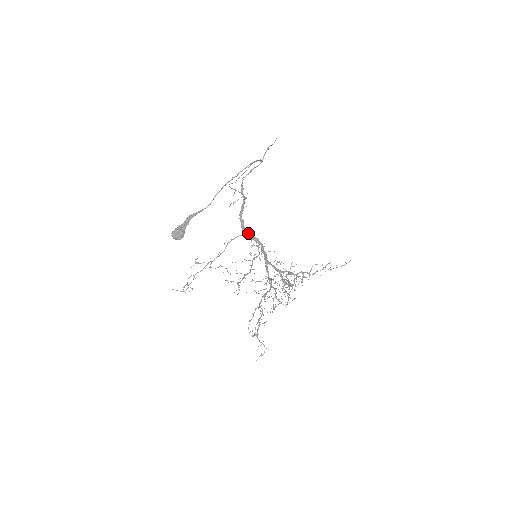
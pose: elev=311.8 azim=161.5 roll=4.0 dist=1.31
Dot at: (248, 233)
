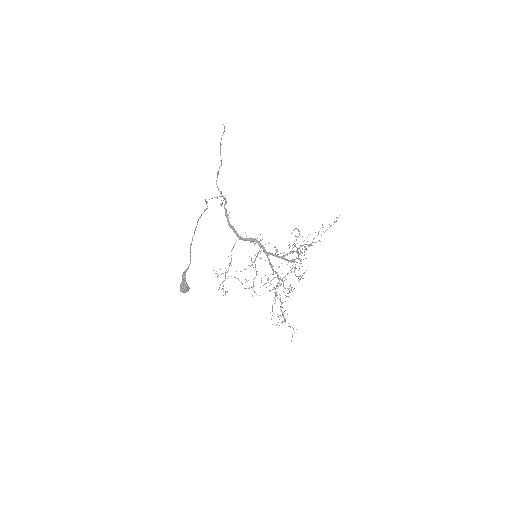
Dot at: (241, 237)
